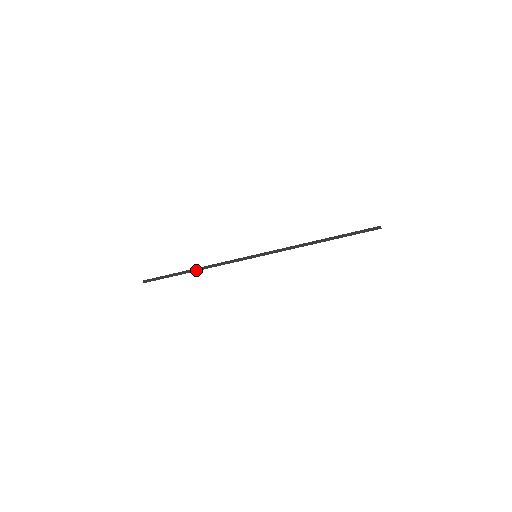
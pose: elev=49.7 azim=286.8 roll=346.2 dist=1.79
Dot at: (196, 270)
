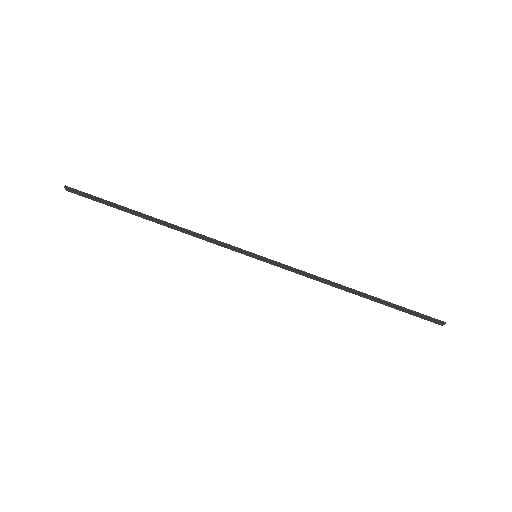
Dot at: (158, 219)
